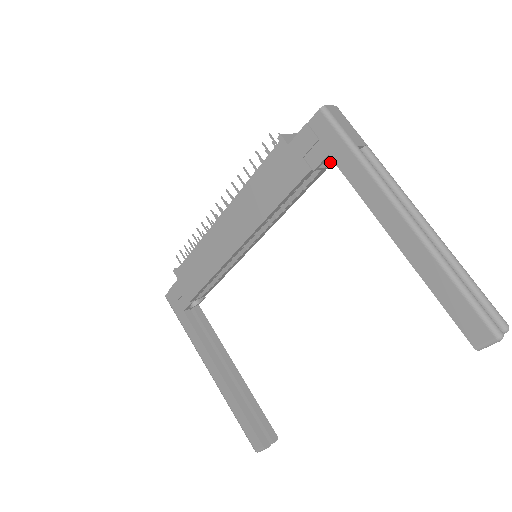
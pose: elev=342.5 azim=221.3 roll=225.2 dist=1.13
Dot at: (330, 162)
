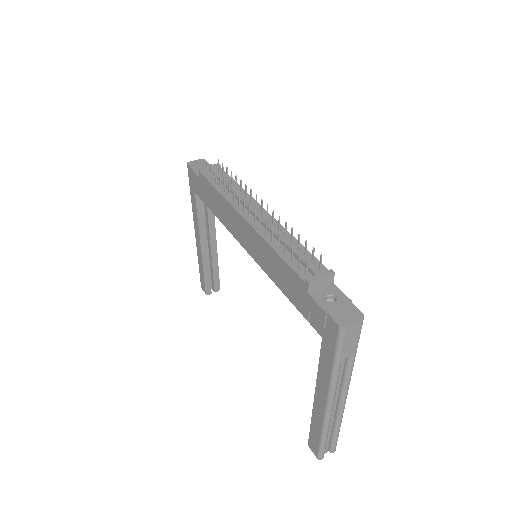
Dot at: occluded
